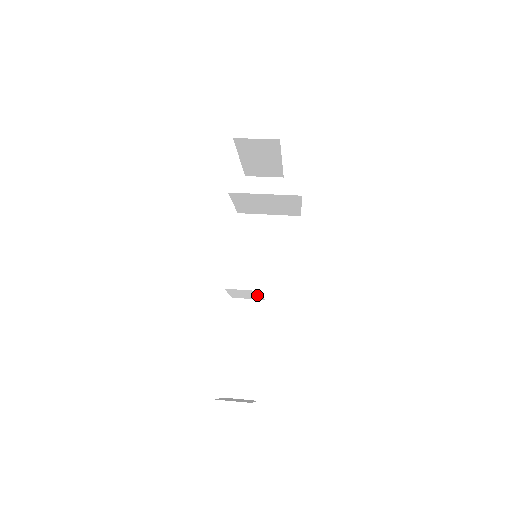
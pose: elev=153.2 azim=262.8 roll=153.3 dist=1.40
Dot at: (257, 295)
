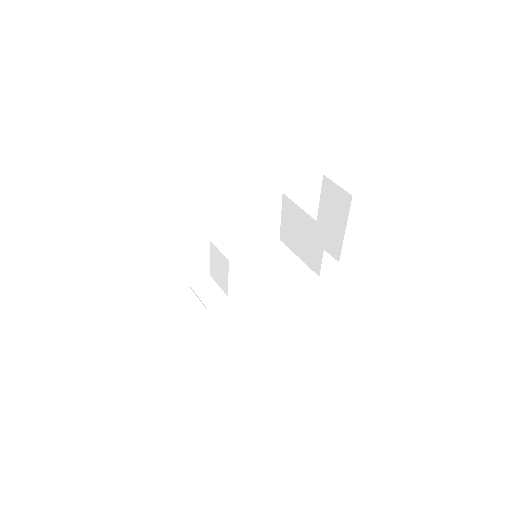
Dot at: (225, 276)
